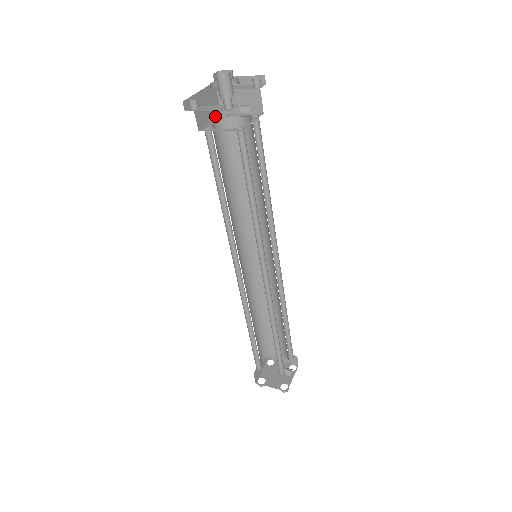
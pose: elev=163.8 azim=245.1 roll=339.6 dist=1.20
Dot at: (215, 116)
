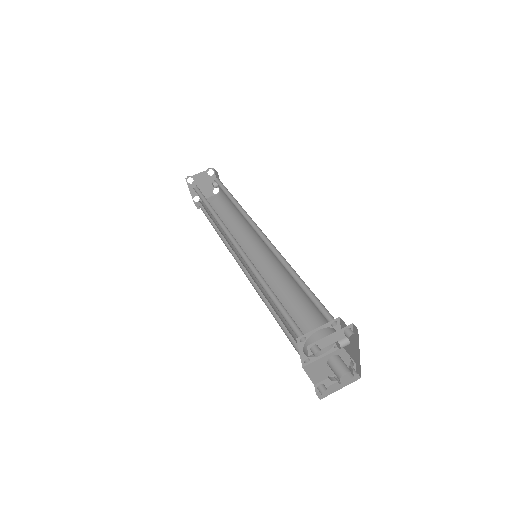
Dot at: (298, 348)
